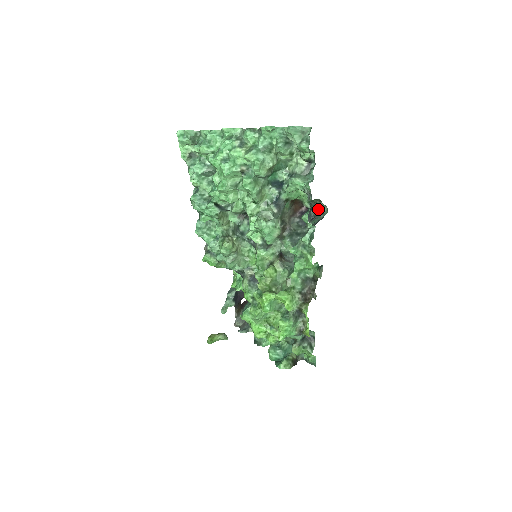
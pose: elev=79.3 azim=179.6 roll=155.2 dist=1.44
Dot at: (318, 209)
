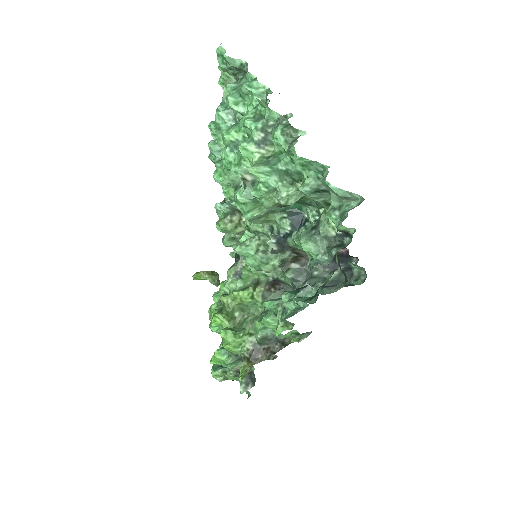
Dot at: (355, 269)
